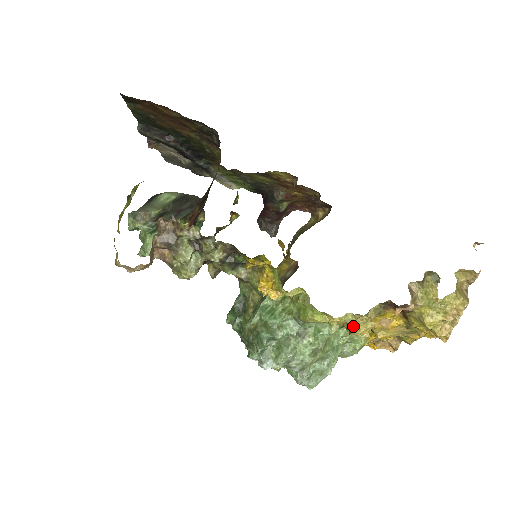
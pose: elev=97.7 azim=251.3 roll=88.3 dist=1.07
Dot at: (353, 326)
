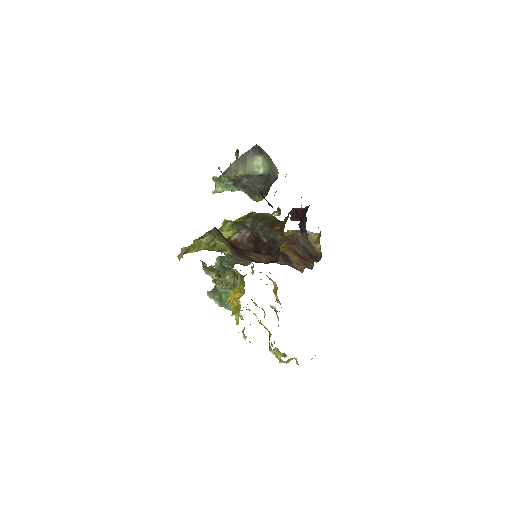
Dot at: (244, 336)
